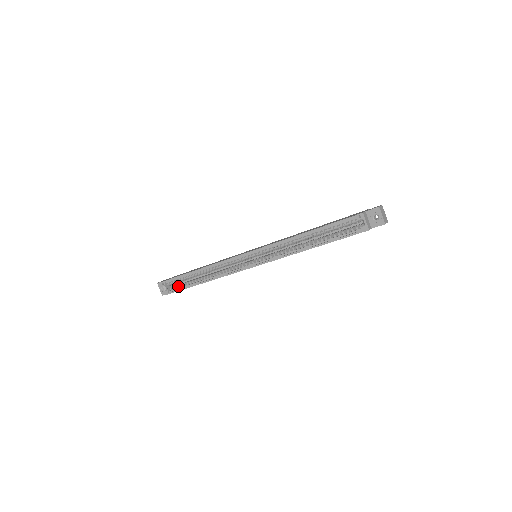
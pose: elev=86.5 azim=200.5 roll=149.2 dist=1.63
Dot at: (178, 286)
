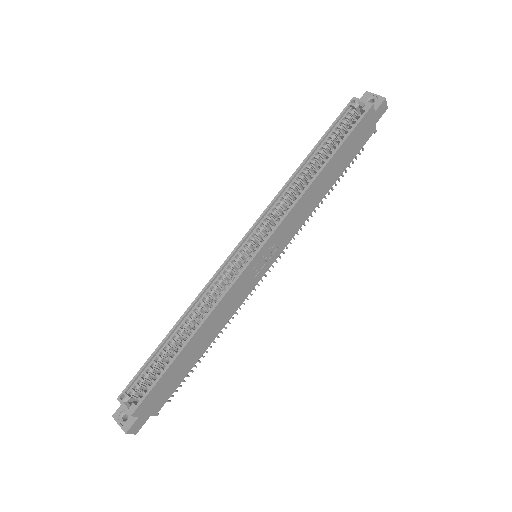
Dot at: (150, 381)
